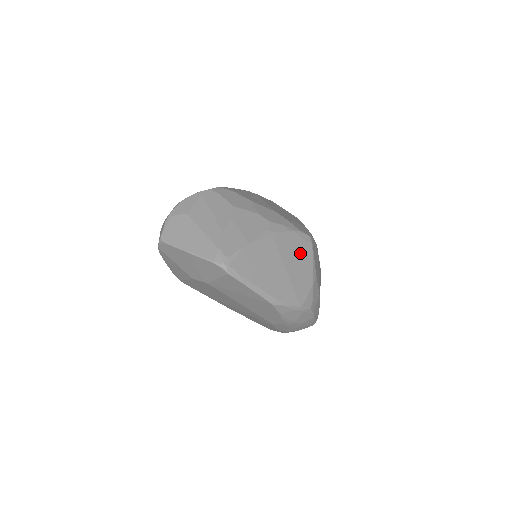
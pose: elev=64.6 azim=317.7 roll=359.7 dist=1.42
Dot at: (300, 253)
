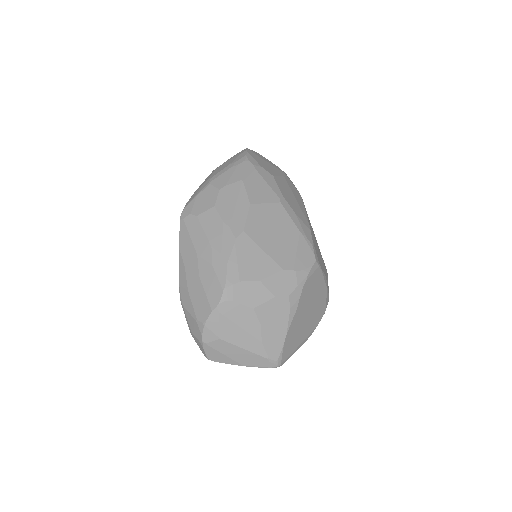
Dot at: (314, 286)
